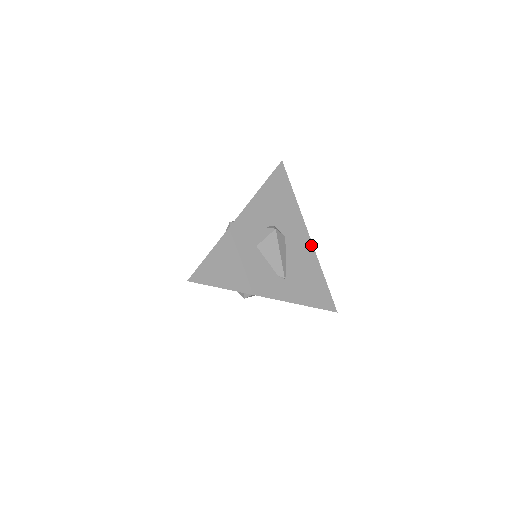
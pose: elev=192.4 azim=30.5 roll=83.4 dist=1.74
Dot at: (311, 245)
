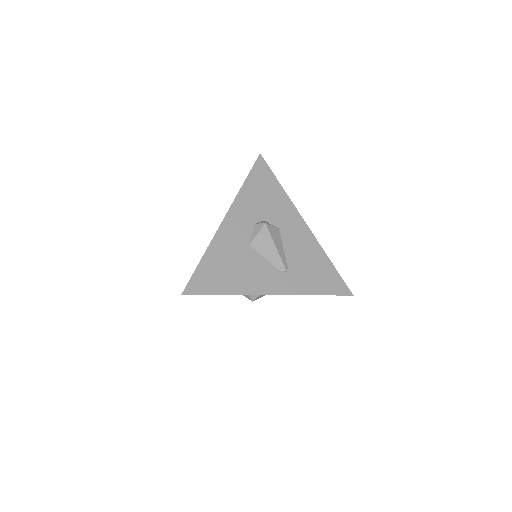
Dot at: (309, 232)
